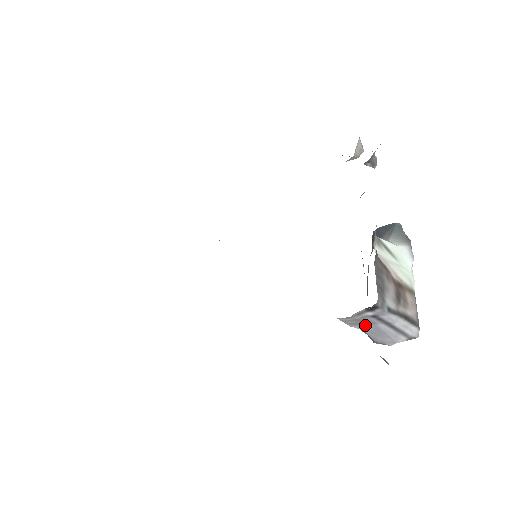
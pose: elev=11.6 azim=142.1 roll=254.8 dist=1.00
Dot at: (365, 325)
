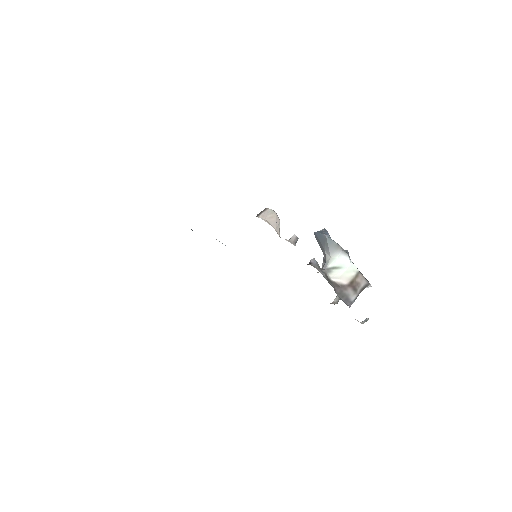
Dot at: occluded
